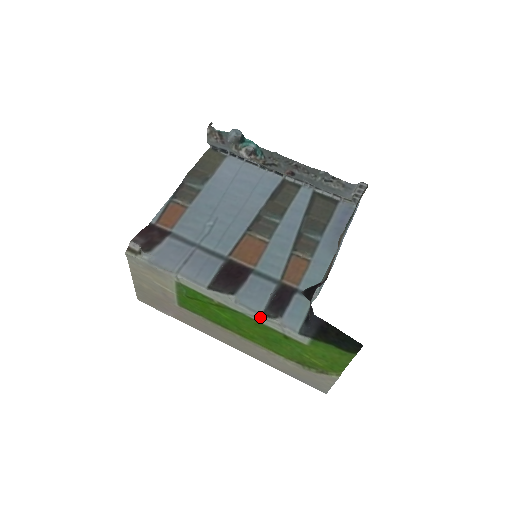
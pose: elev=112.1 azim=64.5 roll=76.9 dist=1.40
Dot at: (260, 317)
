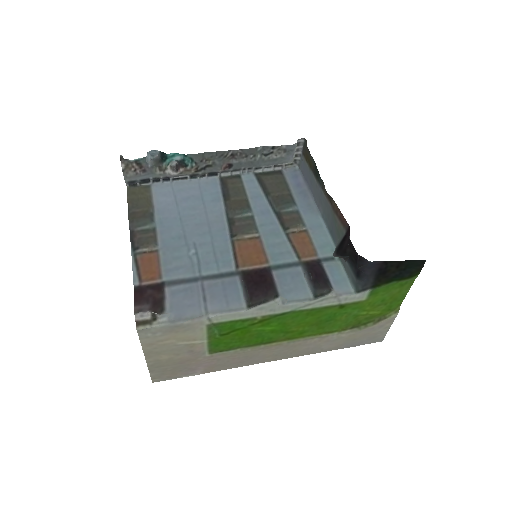
Dot at: (313, 302)
